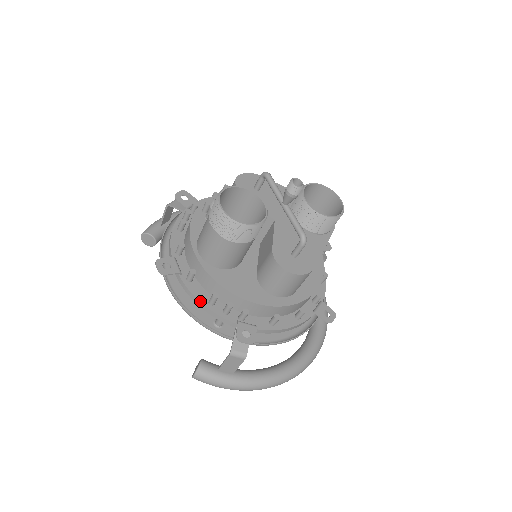
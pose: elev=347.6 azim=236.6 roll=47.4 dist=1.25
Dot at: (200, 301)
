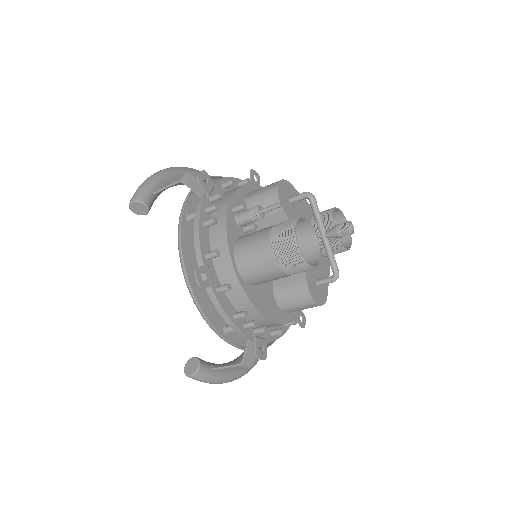
Dot at: (228, 316)
